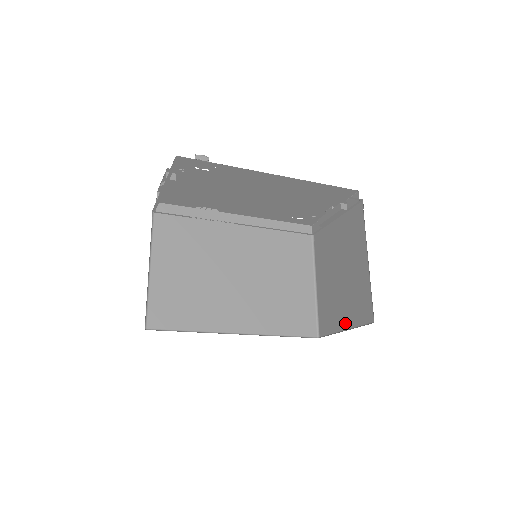
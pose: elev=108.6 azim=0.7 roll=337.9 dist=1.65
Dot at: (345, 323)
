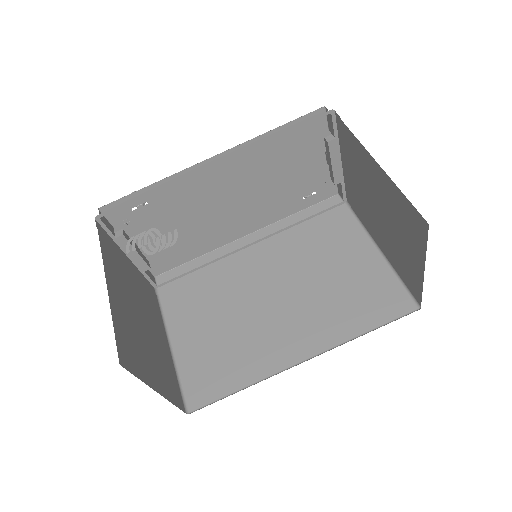
Dot at: (418, 261)
